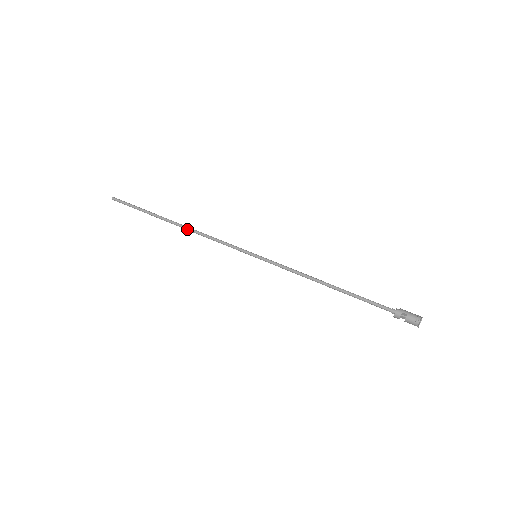
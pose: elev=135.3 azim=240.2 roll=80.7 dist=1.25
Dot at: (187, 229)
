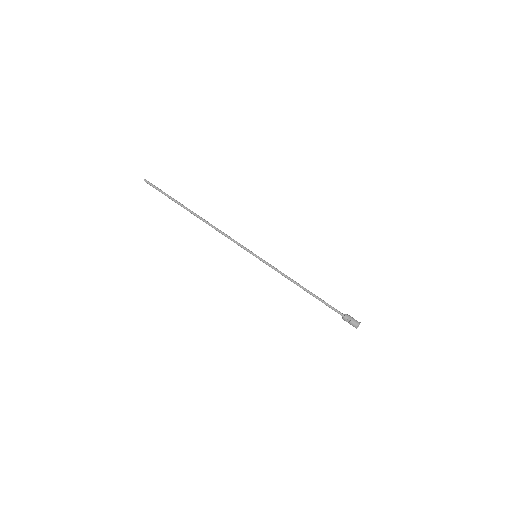
Dot at: (206, 222)
